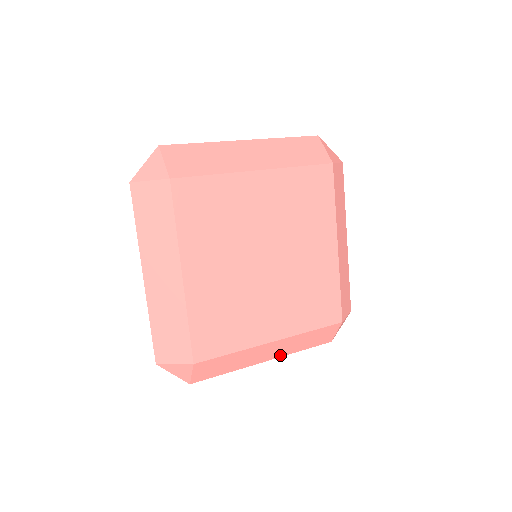
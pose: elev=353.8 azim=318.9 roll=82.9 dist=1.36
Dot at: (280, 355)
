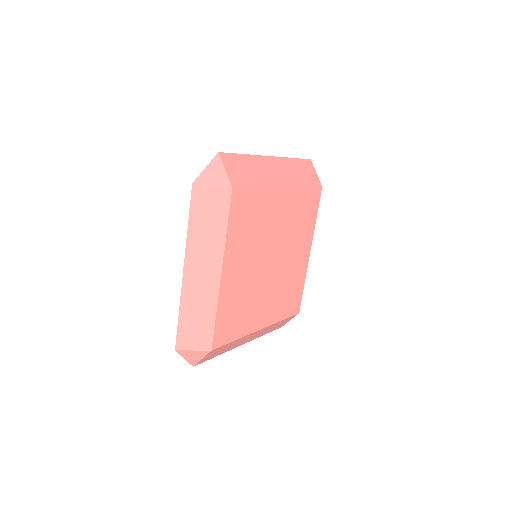
Dot at: (253, 339)
